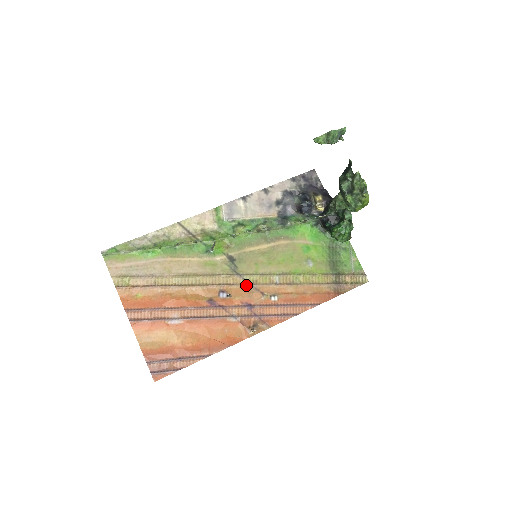
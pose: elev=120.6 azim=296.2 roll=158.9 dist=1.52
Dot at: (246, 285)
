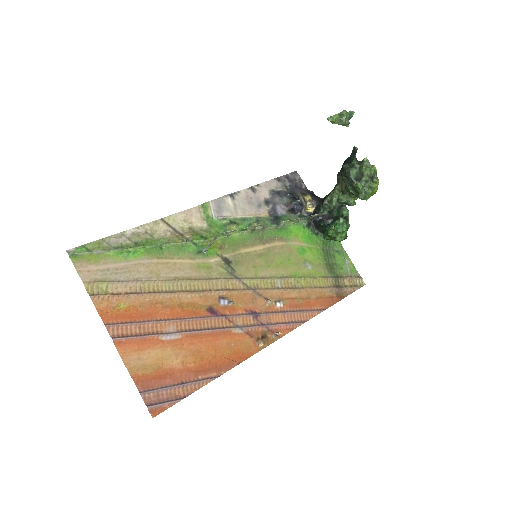
Dot at: (247, 290)
